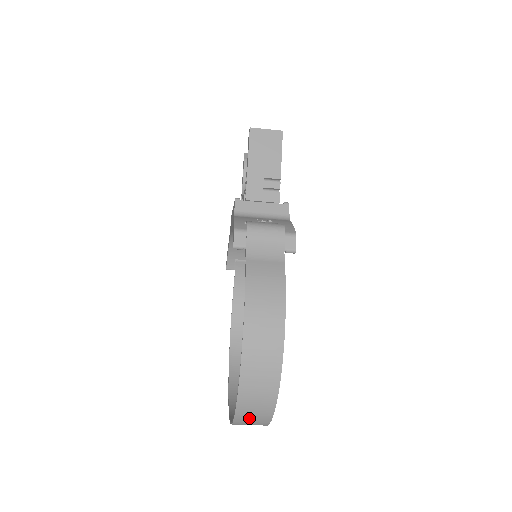
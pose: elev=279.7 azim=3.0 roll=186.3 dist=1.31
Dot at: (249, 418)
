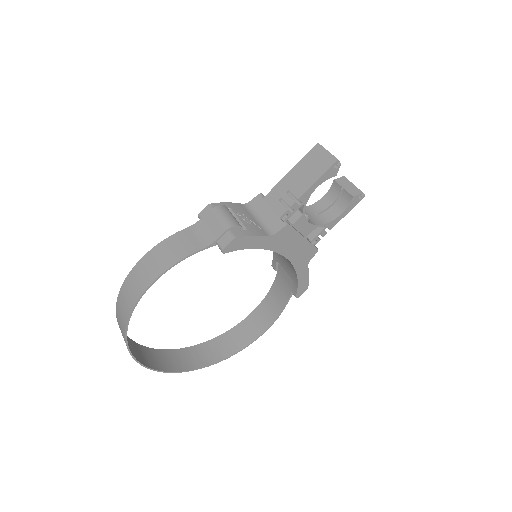
Dot at: occluded
